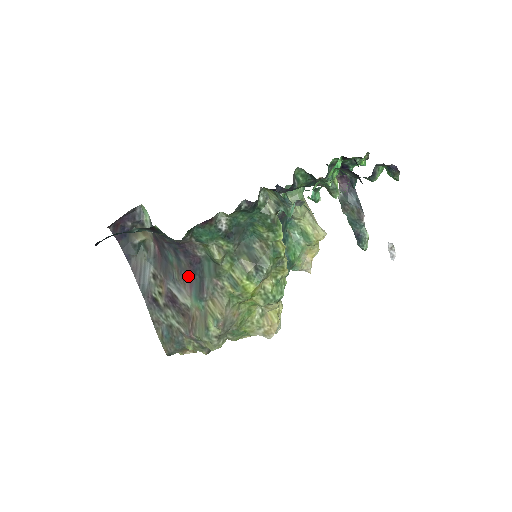
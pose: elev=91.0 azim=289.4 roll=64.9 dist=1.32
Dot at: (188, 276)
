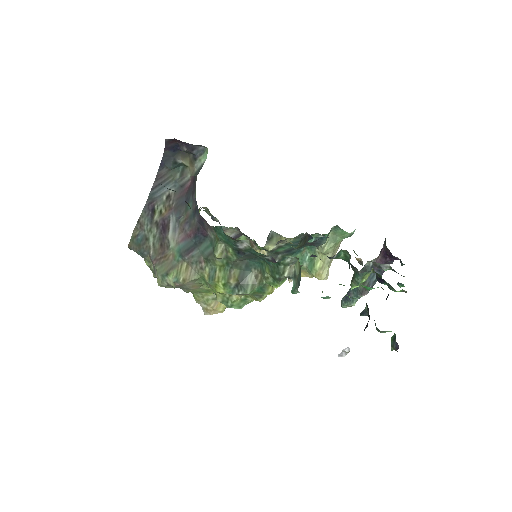
Dot at: (189, 231)
